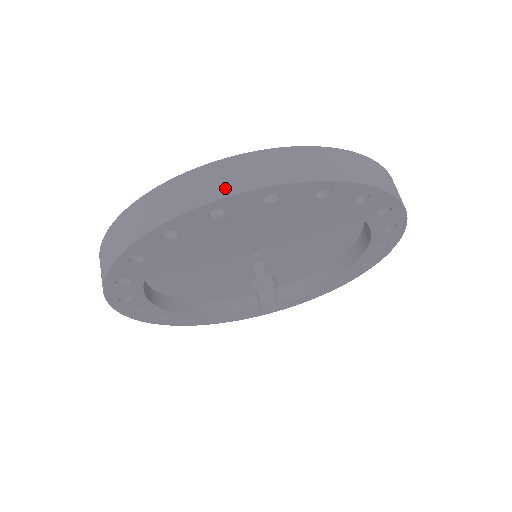
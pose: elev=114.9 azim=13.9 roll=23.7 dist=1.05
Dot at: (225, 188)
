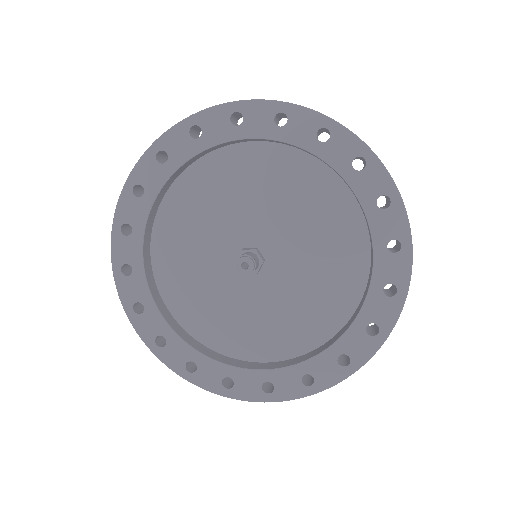
Dot at: (203, 112)
